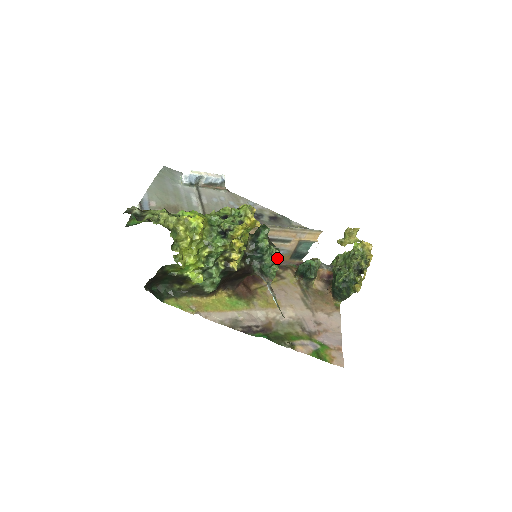
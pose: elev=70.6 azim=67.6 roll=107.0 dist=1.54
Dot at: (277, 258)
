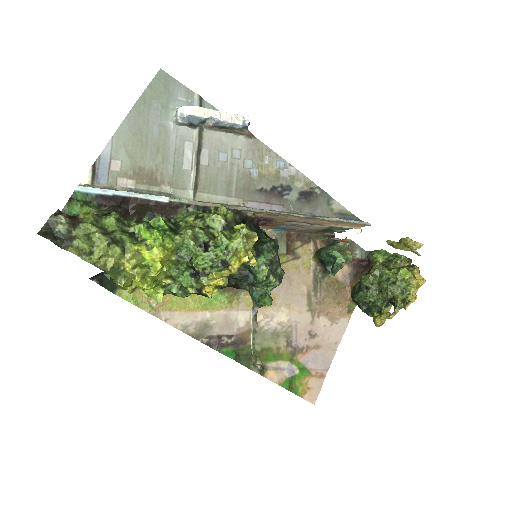
Dot at: (275, 286)
